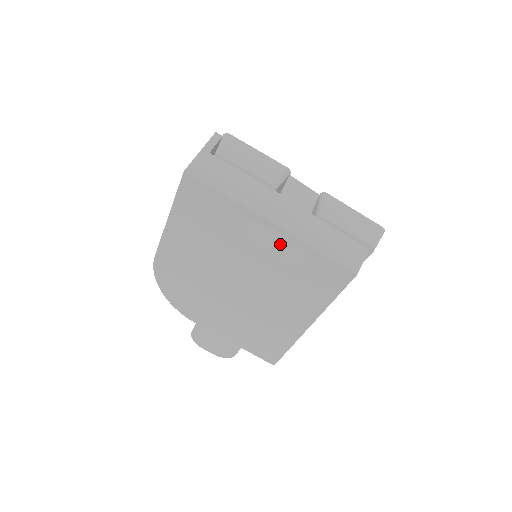
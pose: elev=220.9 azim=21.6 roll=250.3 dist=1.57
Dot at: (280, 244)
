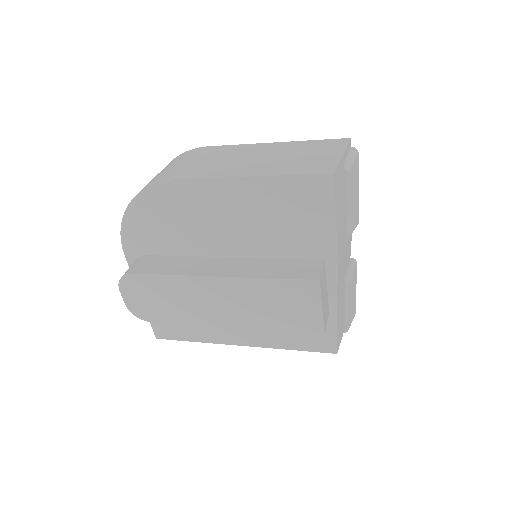
Dot at: (326, 297)
